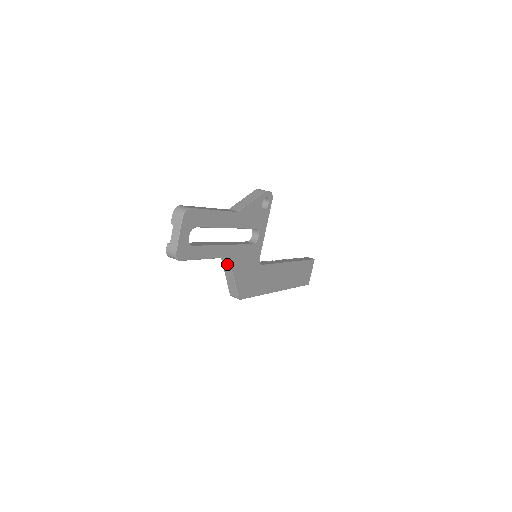
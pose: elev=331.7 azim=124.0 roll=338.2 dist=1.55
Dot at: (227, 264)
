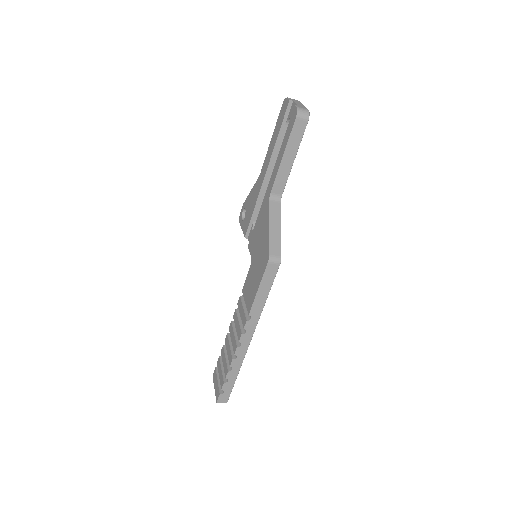
Dot at: (276, 208)
